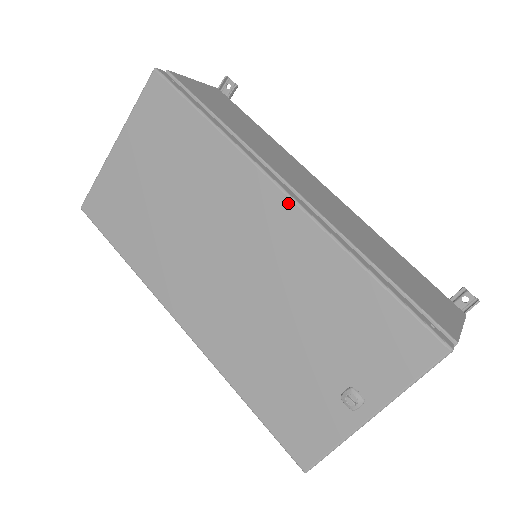
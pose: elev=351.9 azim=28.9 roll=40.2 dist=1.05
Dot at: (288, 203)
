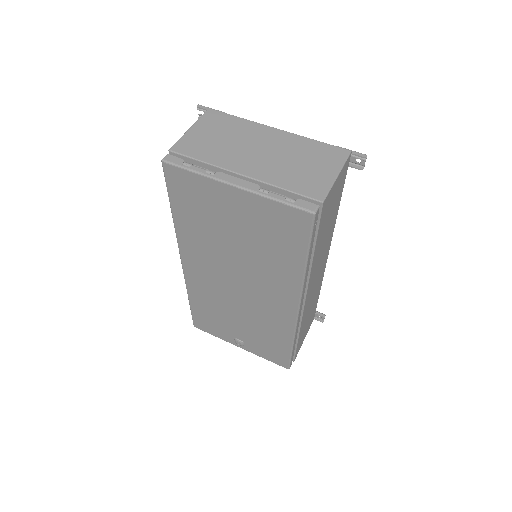
Dot at: (294, 314)
